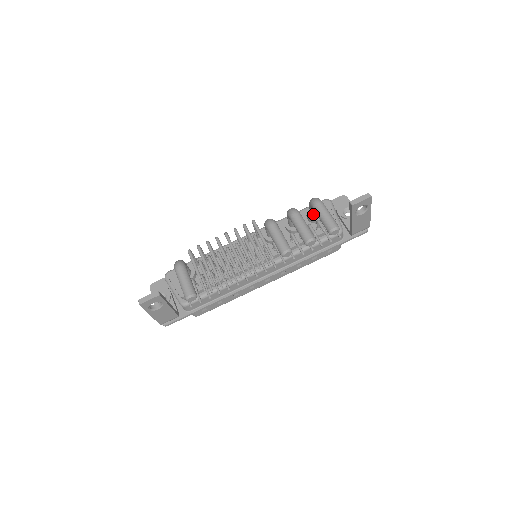
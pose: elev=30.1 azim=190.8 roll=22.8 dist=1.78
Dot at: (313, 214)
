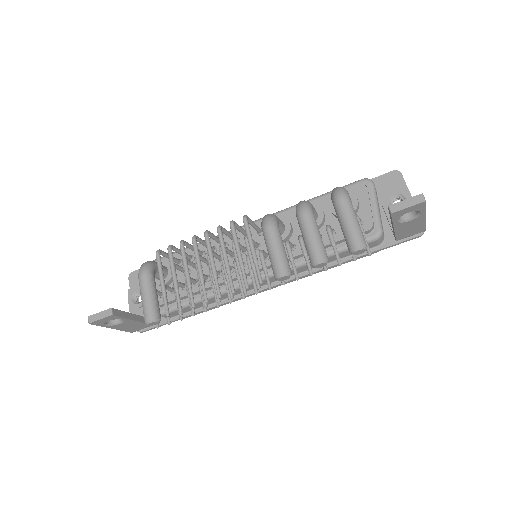
Dot at: occluded
